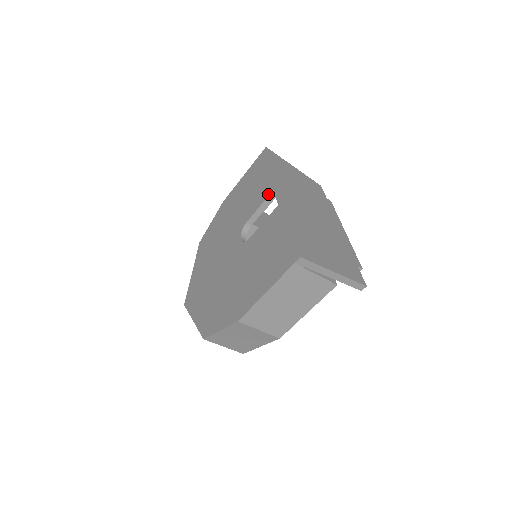
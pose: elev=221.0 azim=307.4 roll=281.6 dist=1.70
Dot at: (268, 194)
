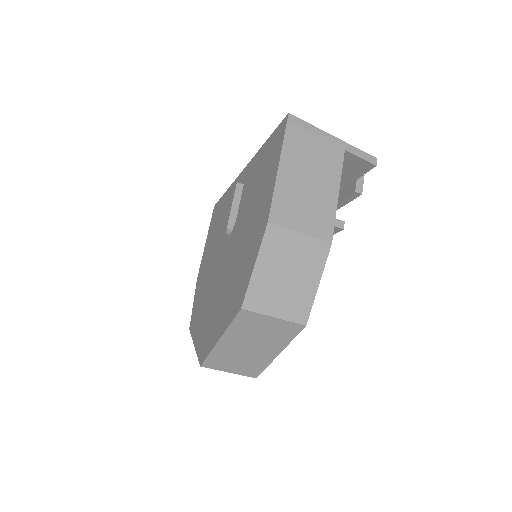
Dot at: (234, 190)
